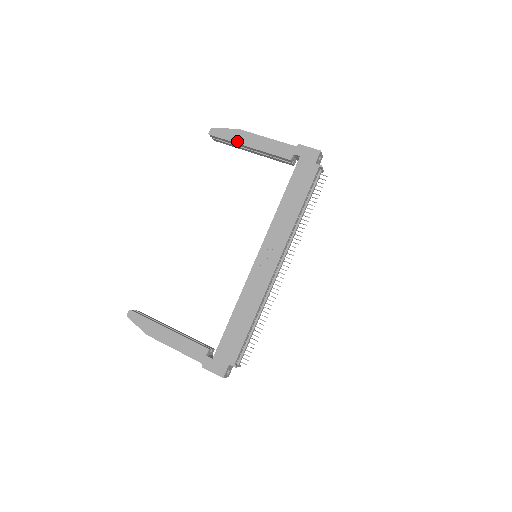
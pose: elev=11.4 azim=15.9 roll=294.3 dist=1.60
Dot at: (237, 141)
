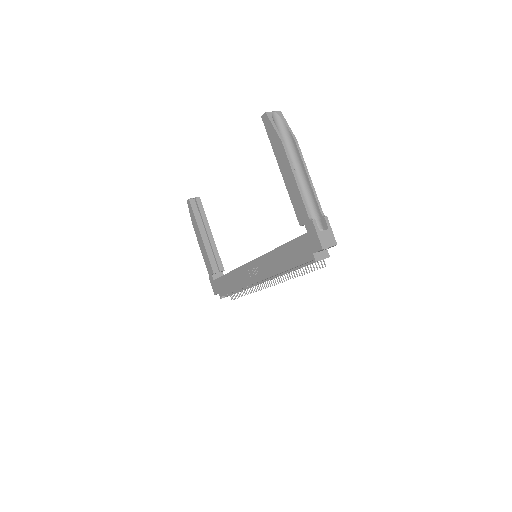
Dot at: (276, 154)
